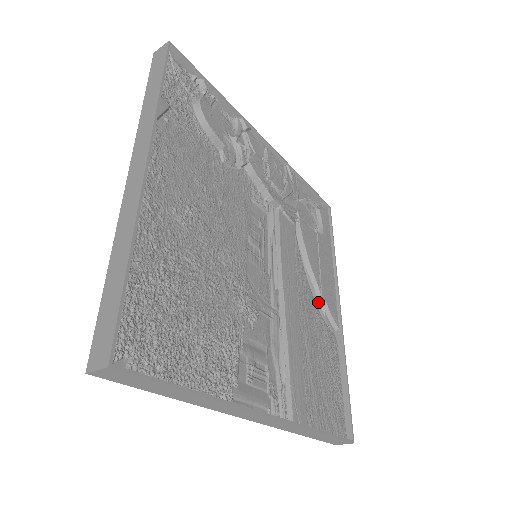
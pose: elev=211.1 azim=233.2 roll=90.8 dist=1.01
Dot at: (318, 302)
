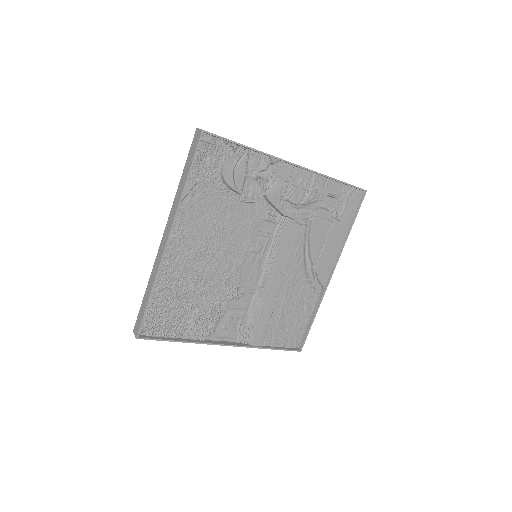
Dot at: (311, 272)
